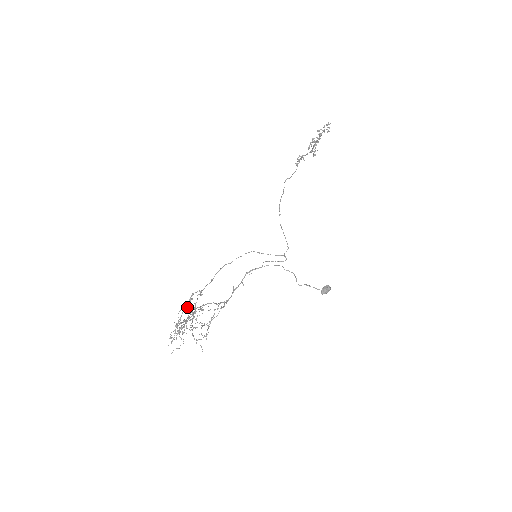
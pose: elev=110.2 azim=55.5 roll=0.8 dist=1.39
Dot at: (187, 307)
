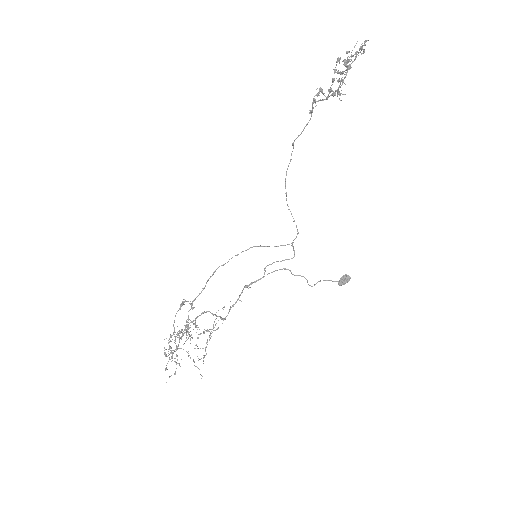
Dot at: (177, 332)
